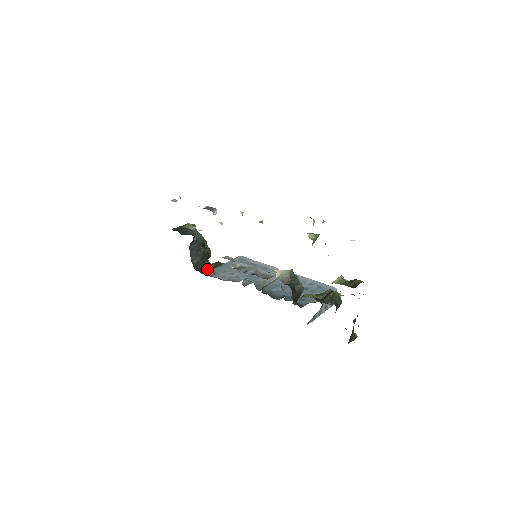
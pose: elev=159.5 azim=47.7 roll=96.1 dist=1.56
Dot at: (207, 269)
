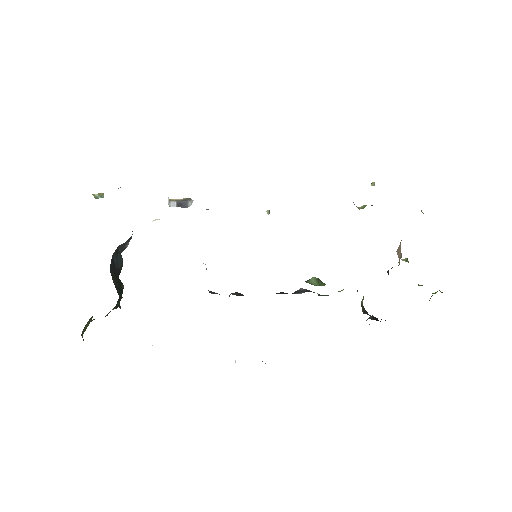
Dot at: occluded
